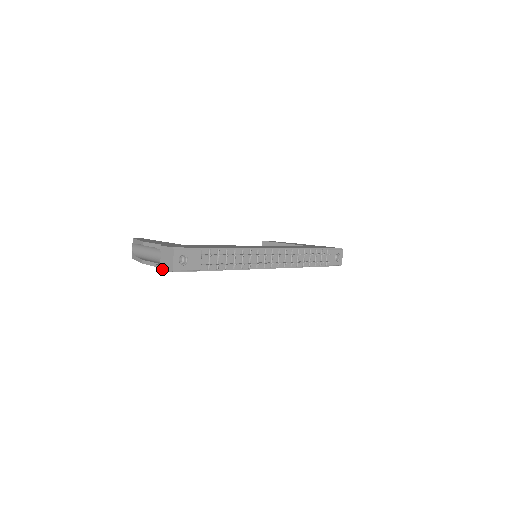
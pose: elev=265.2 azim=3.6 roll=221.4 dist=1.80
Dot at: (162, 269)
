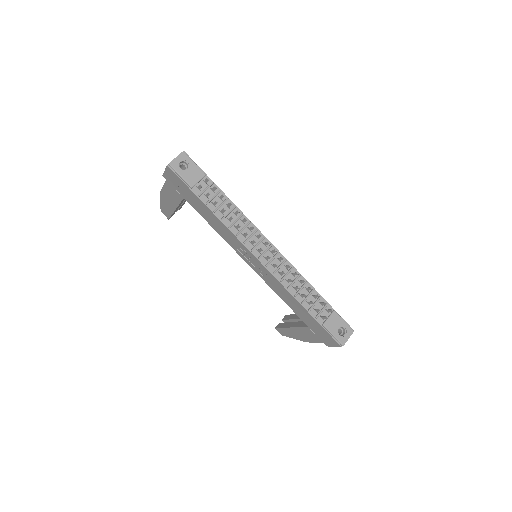
Dot at: (165, 170)
